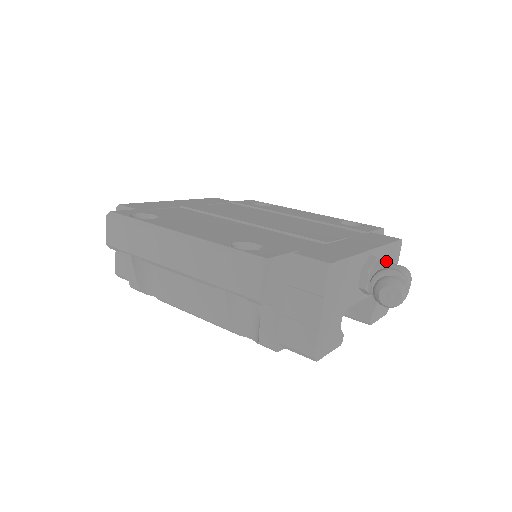
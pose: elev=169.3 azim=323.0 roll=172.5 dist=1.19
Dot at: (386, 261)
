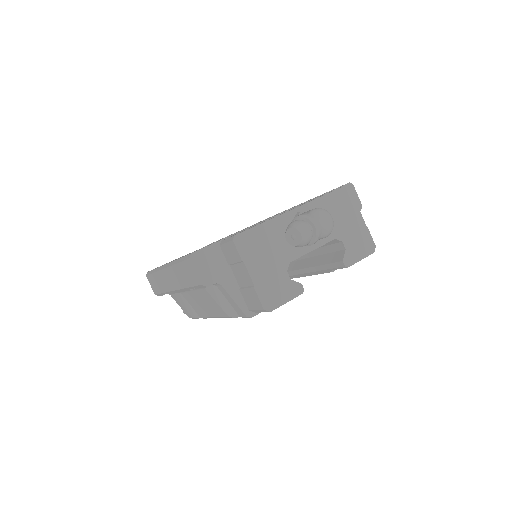
Dot at: (332, 210)
